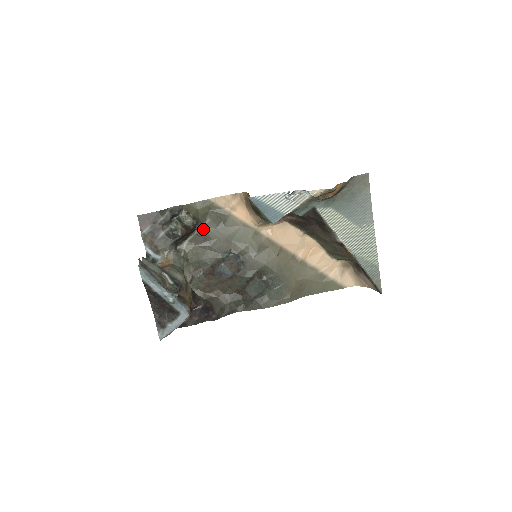
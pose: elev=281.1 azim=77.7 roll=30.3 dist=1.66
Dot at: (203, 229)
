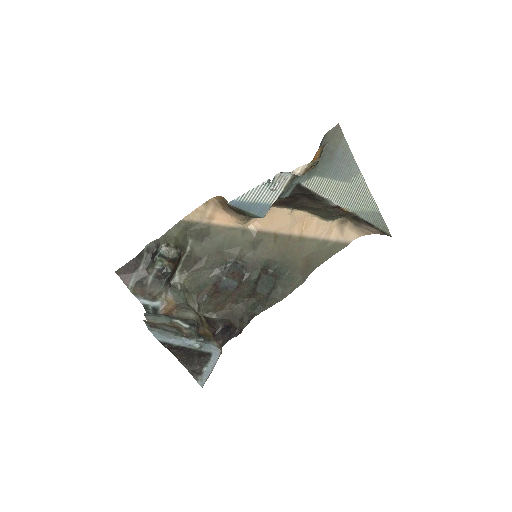
Dot at: (189, 252)
